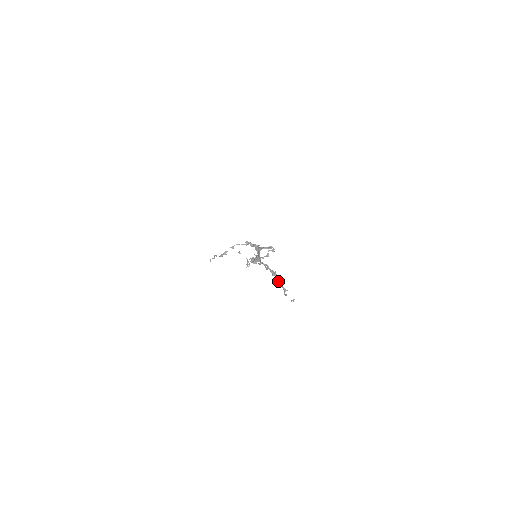
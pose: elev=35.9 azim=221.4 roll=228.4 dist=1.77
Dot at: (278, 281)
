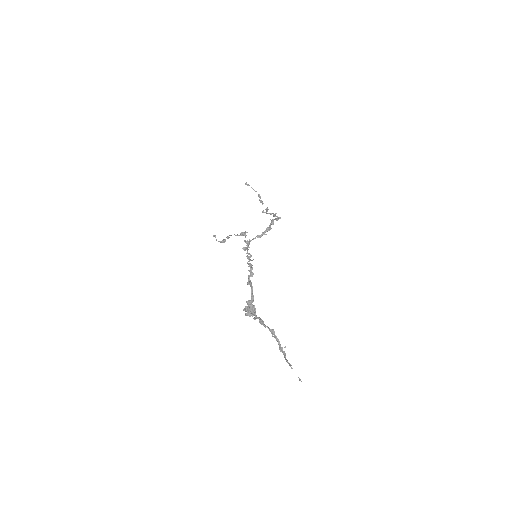
Dot at: (279, 349)
